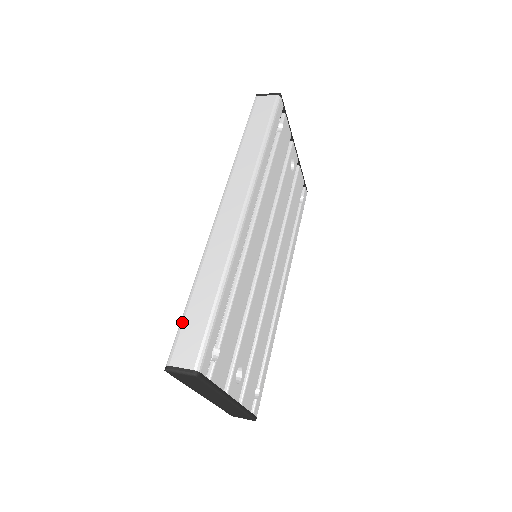
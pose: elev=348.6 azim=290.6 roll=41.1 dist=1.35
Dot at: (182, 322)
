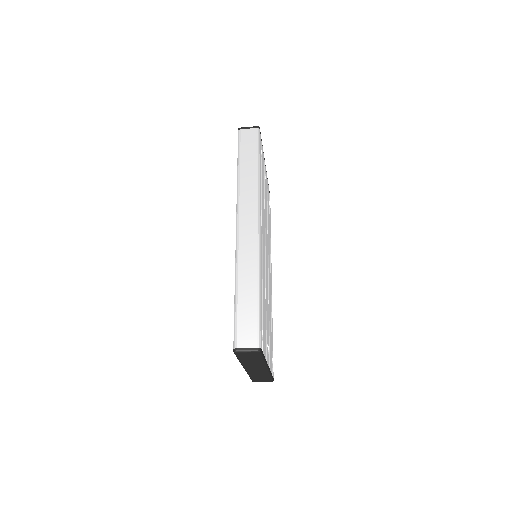
Dot at: (236, 315)
